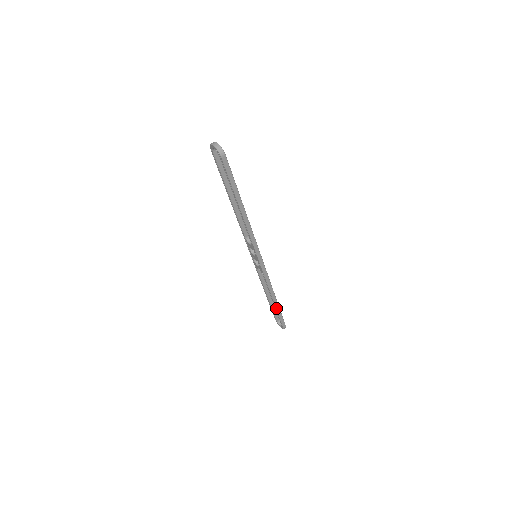
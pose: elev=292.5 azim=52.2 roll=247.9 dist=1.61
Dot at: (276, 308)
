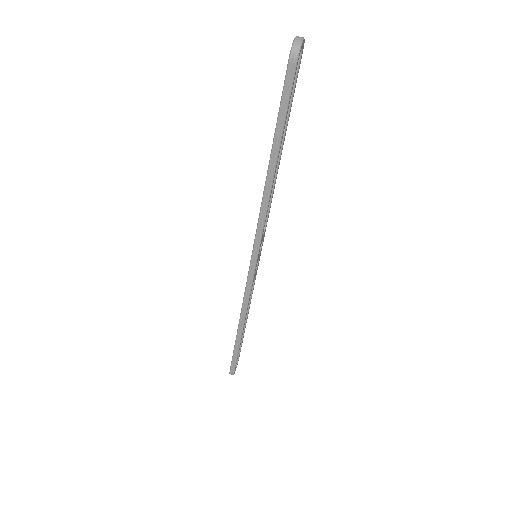
Dot at: (236, 341)
